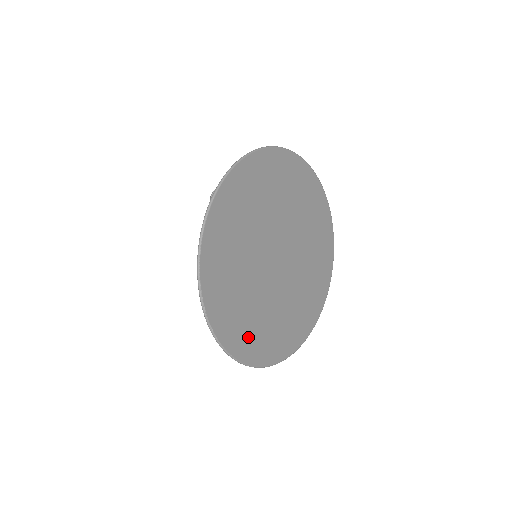
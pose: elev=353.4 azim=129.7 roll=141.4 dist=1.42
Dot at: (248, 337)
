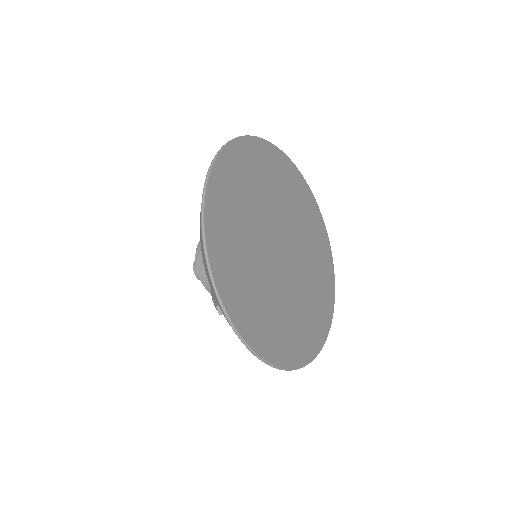
Dot at: (261, 326)
